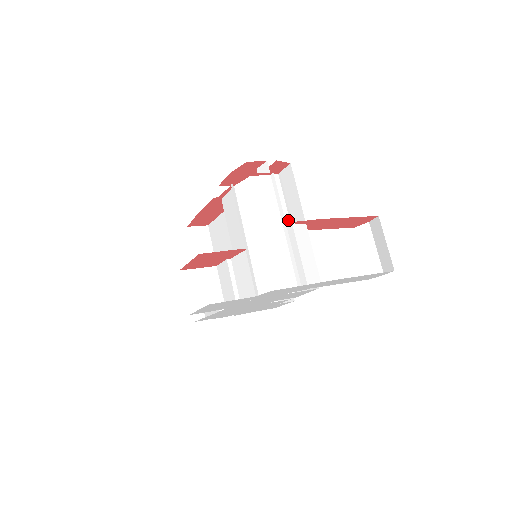
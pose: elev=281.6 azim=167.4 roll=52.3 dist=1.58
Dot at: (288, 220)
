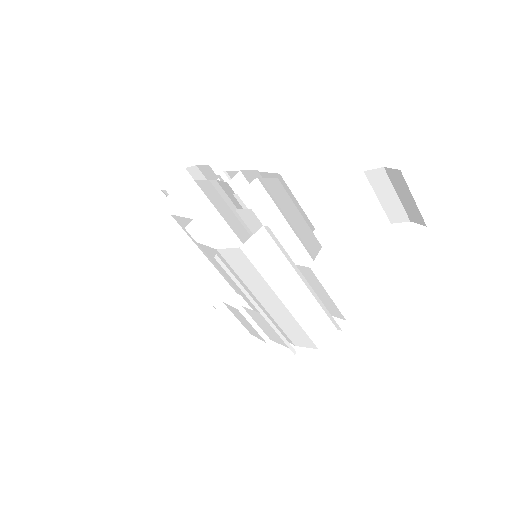
Dot at: (291, 231)
